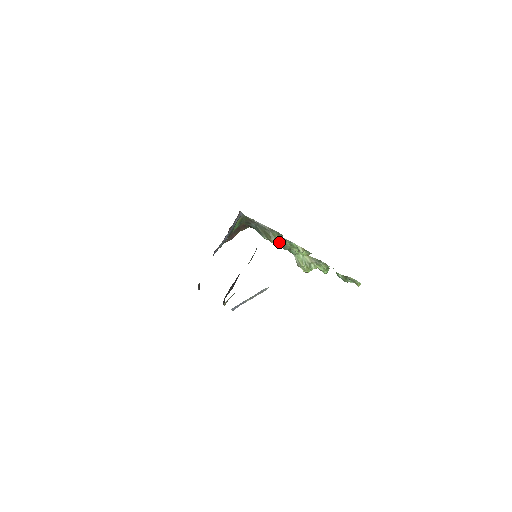
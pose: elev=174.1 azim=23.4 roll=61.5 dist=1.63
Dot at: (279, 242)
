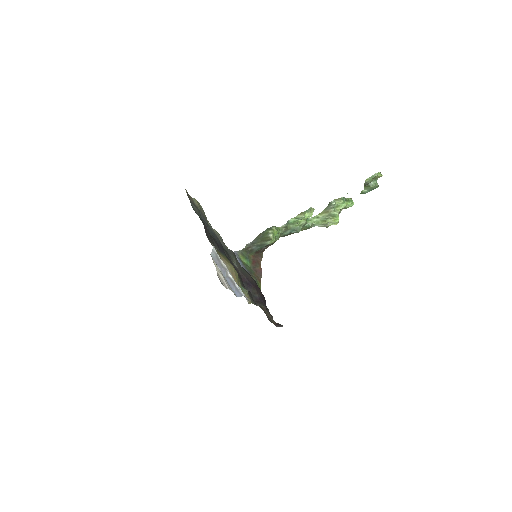
Dot at: (288, 233)
